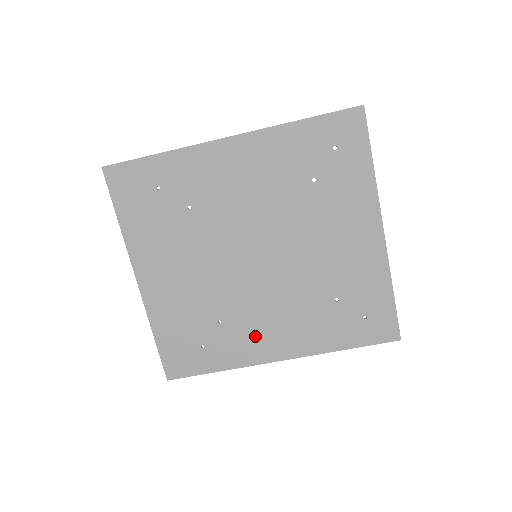
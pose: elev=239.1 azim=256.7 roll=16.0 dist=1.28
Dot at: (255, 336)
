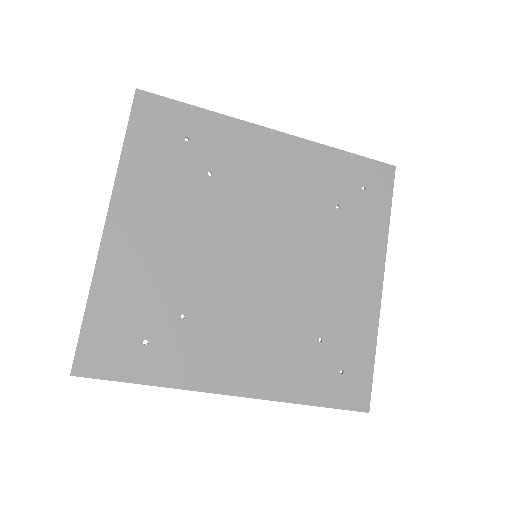
Dot at: (217, 351)
